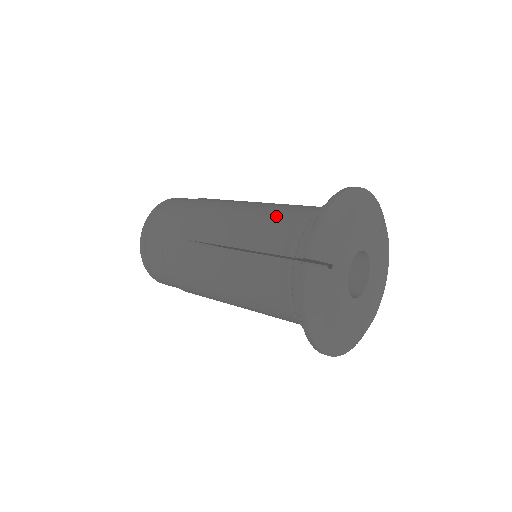
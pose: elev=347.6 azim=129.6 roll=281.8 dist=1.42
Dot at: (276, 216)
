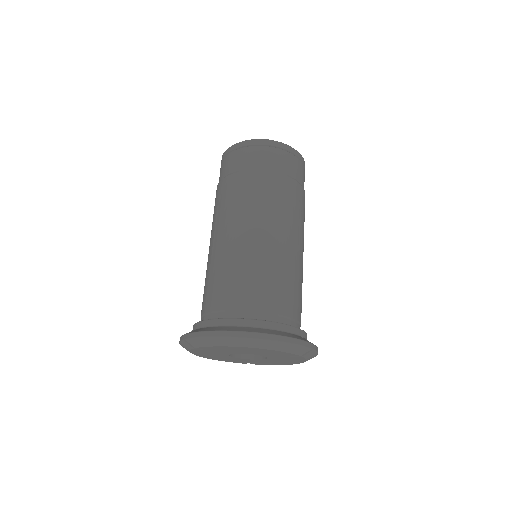
Dot at: (235, 279)
